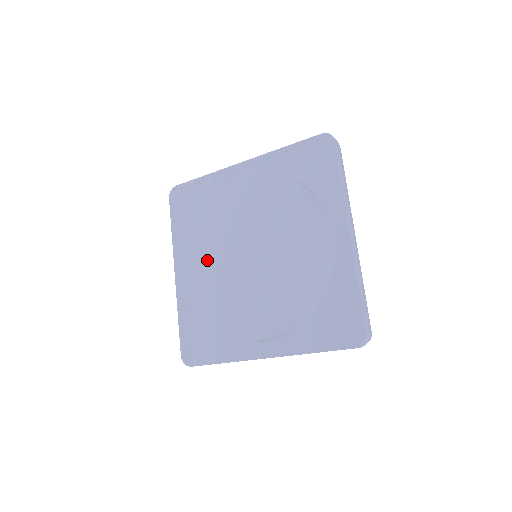
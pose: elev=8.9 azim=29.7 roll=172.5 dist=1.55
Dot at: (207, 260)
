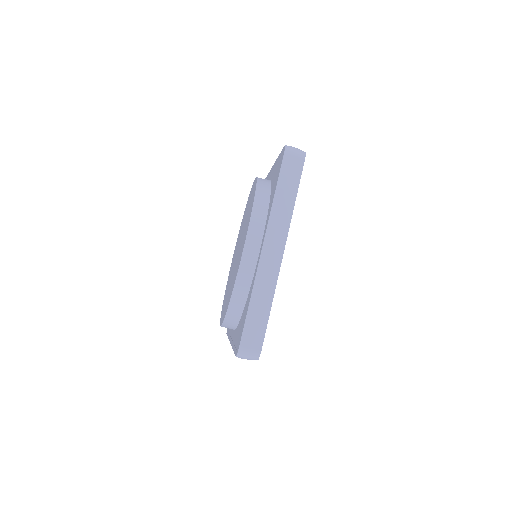
Dot at: occluded
